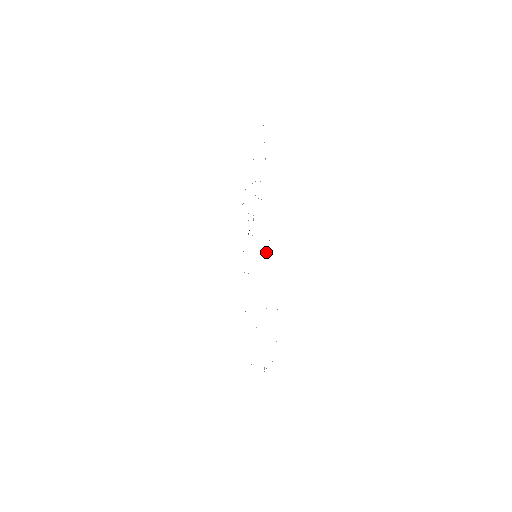
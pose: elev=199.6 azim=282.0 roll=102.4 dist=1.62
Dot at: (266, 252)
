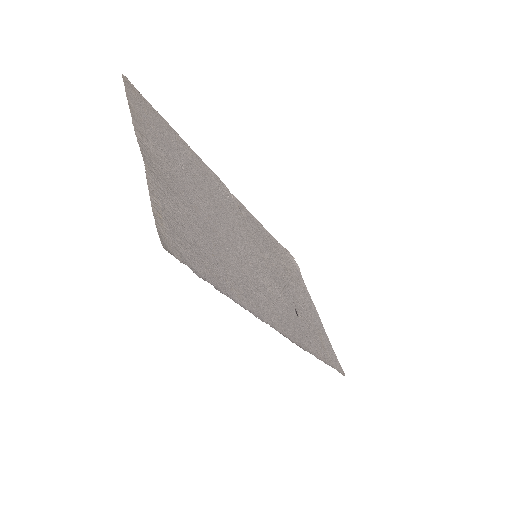
Dot at: (223, 196)
